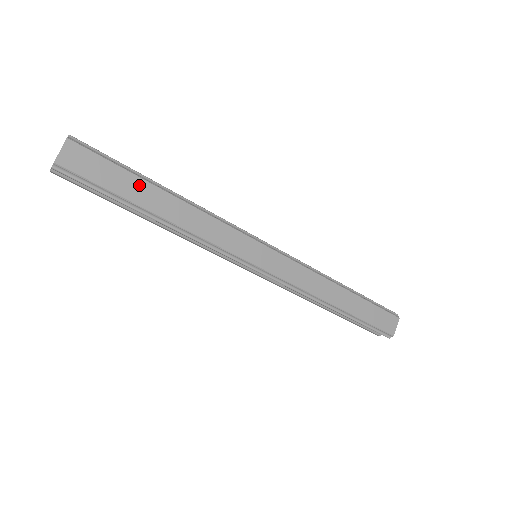
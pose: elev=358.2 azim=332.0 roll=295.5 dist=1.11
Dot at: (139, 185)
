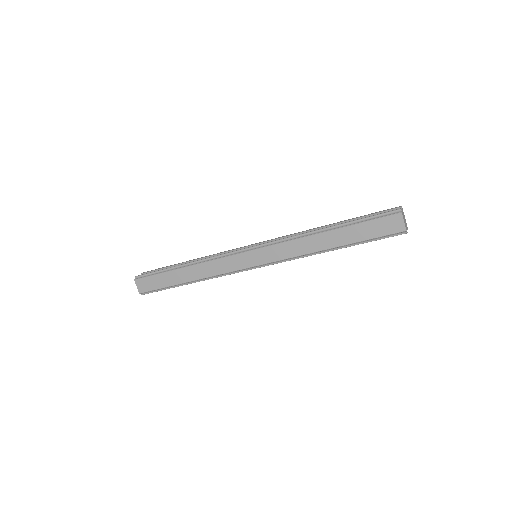
Dot at: (170, 275)
